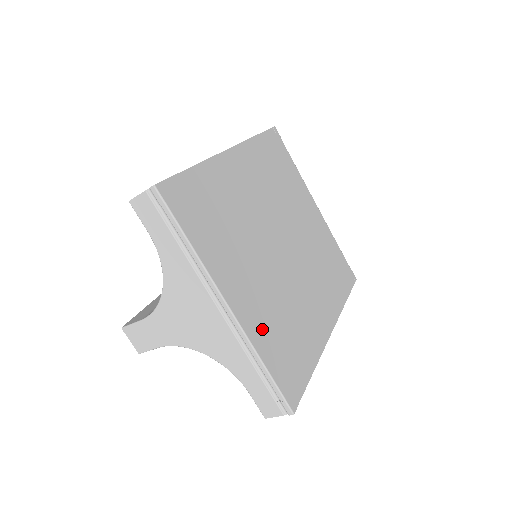
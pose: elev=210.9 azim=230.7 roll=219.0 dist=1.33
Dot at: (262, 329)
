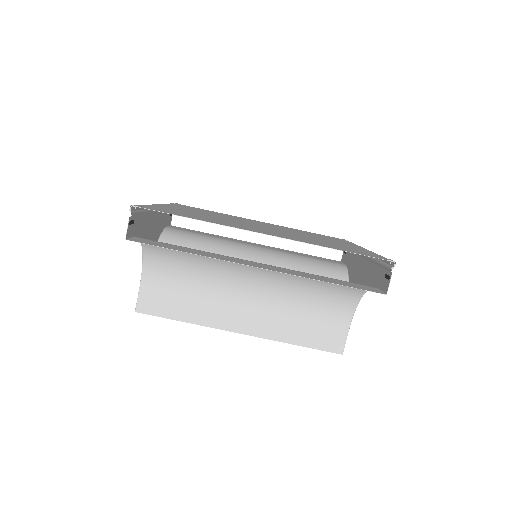
Dot at: occluded
